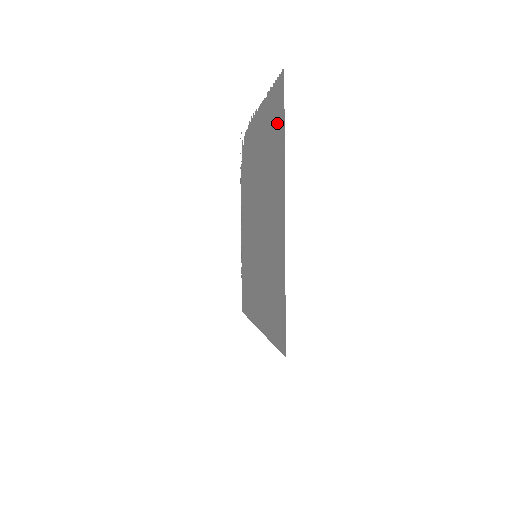
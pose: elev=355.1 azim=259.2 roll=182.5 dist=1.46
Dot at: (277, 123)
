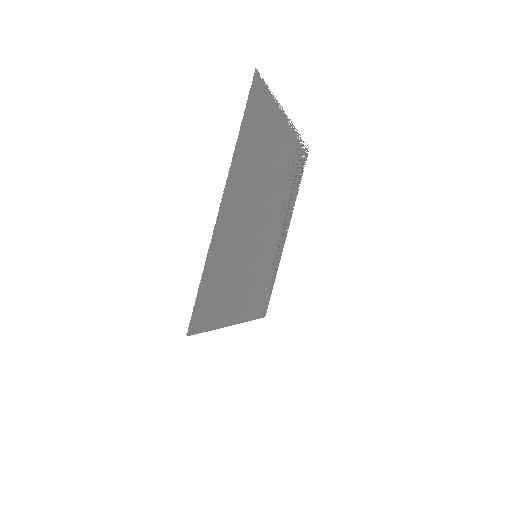
Dot at: (253, 122)
